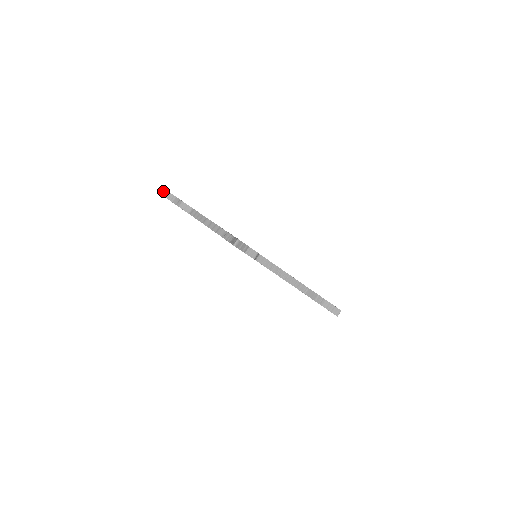
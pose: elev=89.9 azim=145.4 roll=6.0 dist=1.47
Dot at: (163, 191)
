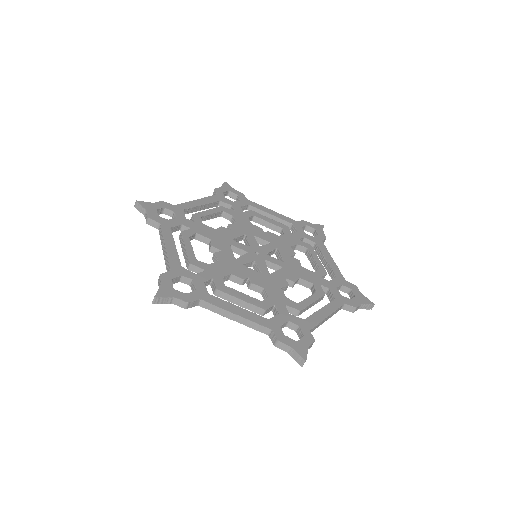
Dot at: (153, 300)
